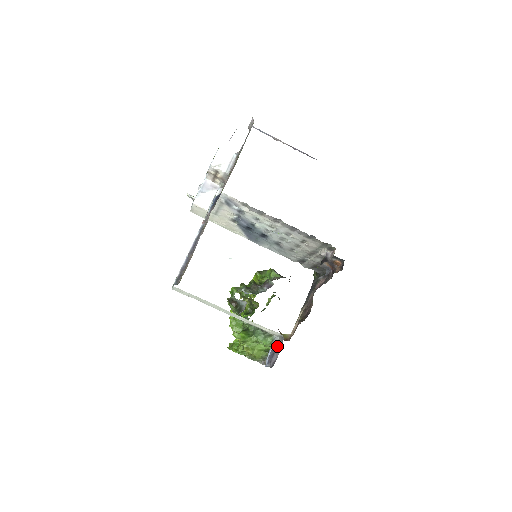
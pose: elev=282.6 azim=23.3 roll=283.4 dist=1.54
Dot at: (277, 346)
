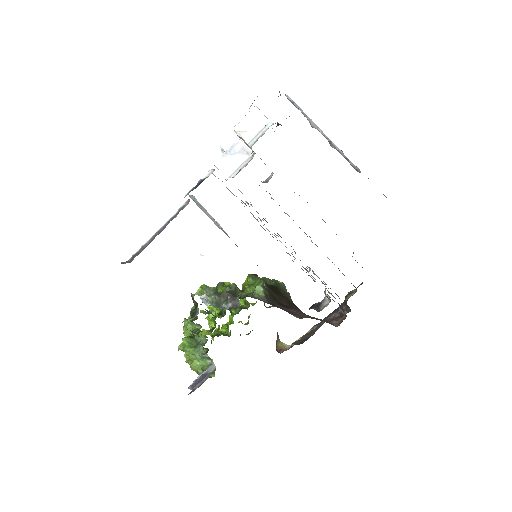
Dot at: (208, 375)
